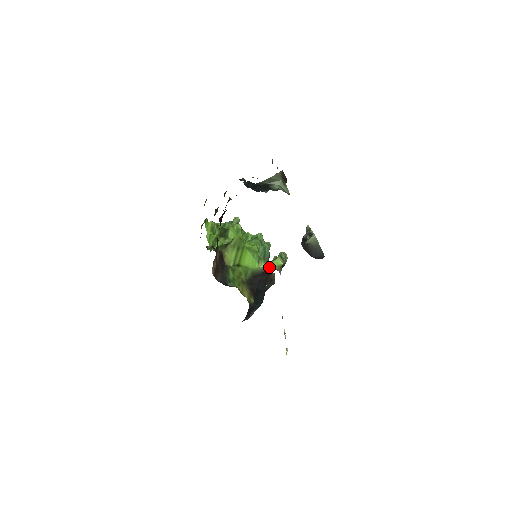
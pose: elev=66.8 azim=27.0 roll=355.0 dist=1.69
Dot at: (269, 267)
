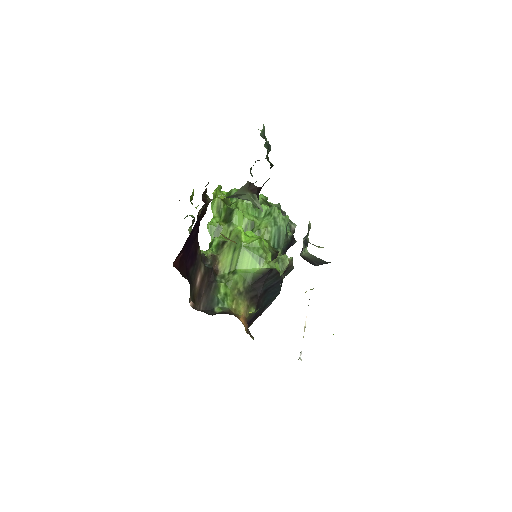
Dot at: (272, 268)
